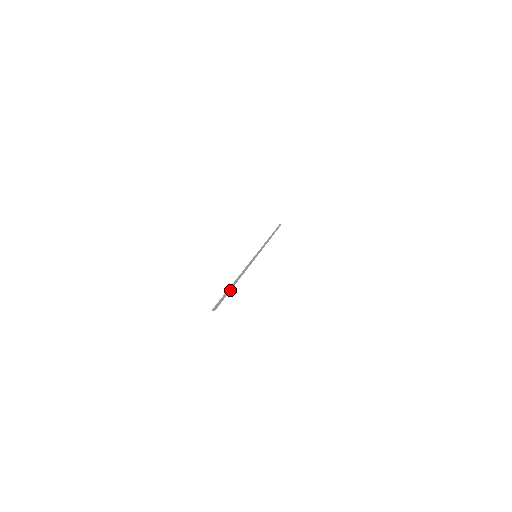
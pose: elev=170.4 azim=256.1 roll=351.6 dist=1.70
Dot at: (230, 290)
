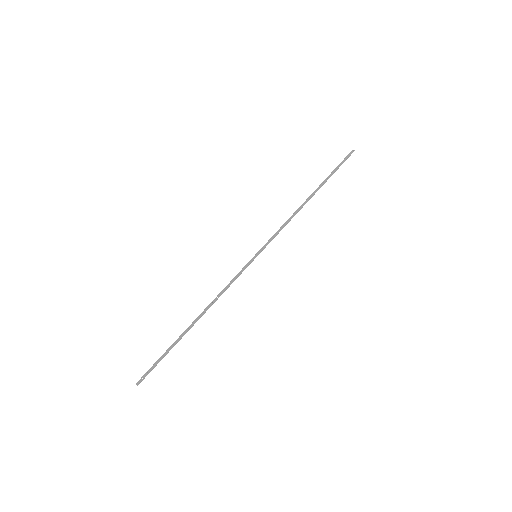
Dot at: (176, 343)
